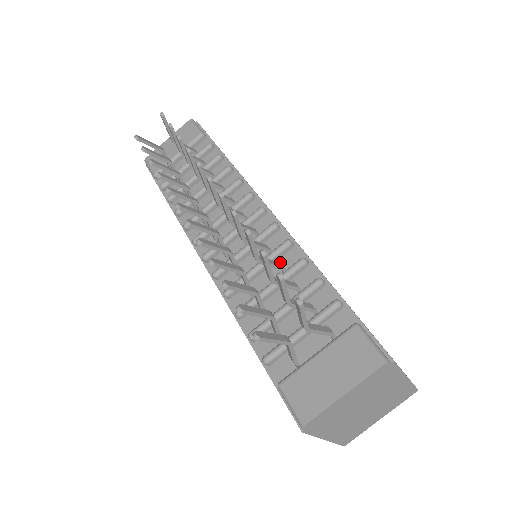
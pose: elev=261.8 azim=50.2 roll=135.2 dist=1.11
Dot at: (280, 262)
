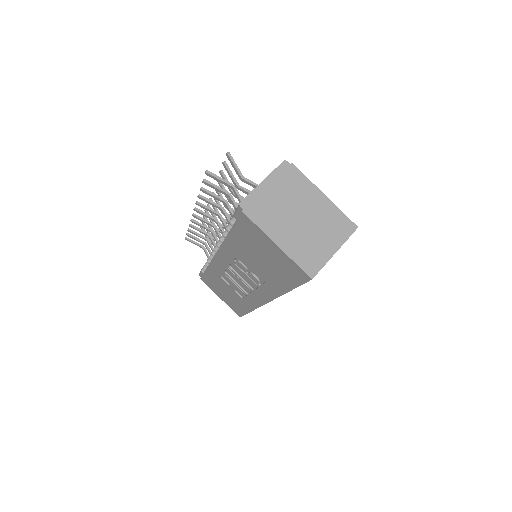
Dot at: occluded
